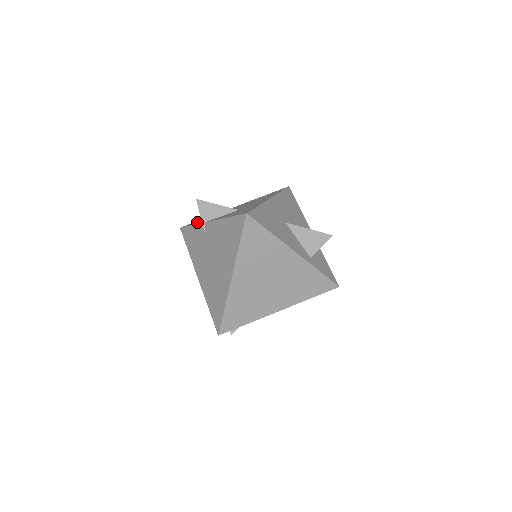
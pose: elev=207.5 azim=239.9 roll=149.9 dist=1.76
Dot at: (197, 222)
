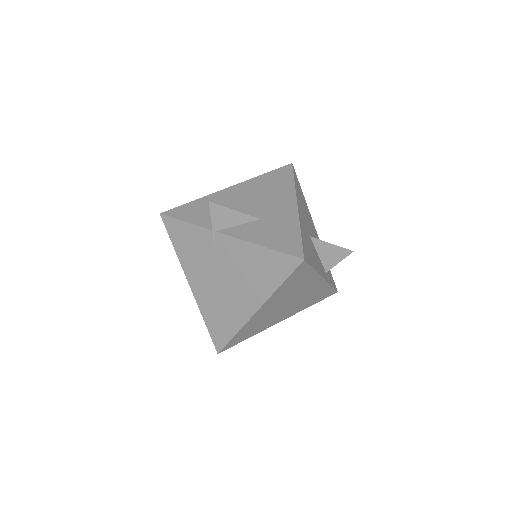
Dot at: (191, 215)
